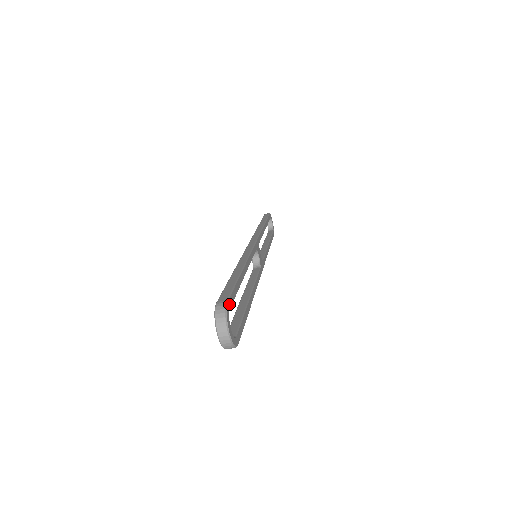
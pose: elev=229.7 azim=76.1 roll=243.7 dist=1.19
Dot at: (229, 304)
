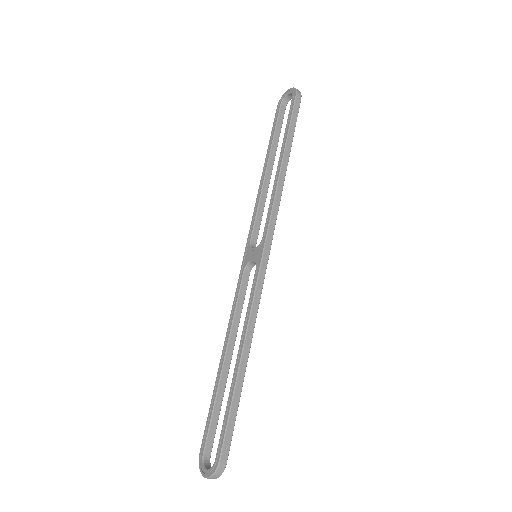
Dot at: (226, 458)
